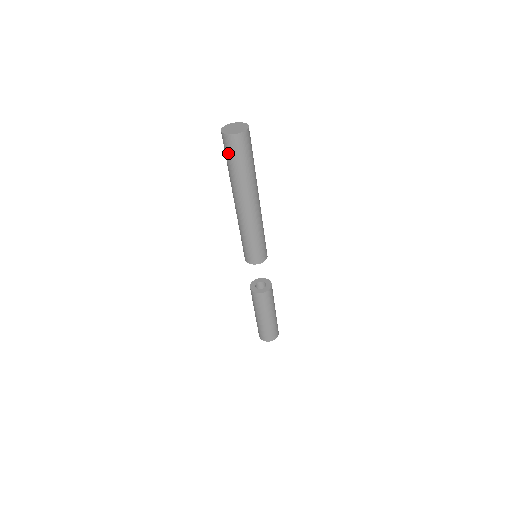
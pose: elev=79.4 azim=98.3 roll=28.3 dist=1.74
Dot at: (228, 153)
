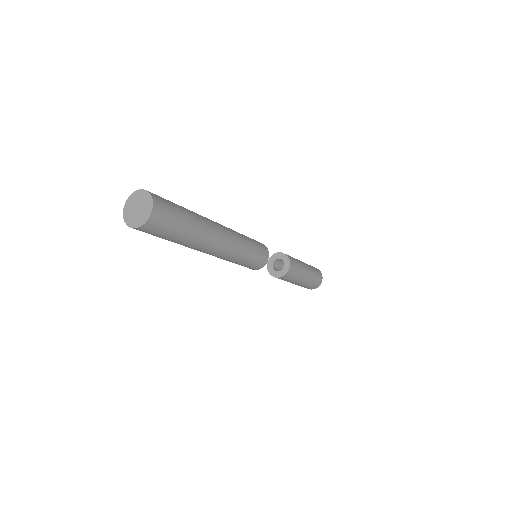
Dot at: (153, 235)
